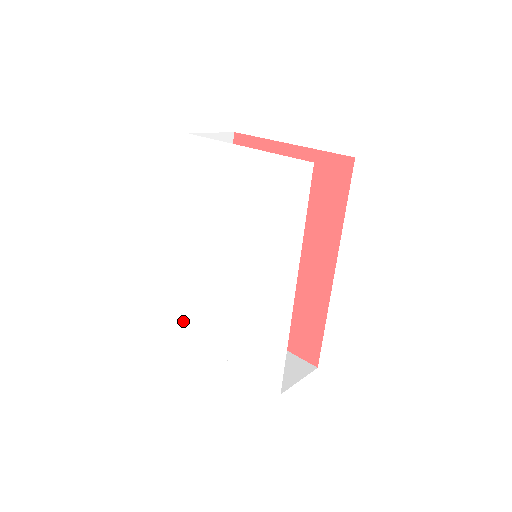
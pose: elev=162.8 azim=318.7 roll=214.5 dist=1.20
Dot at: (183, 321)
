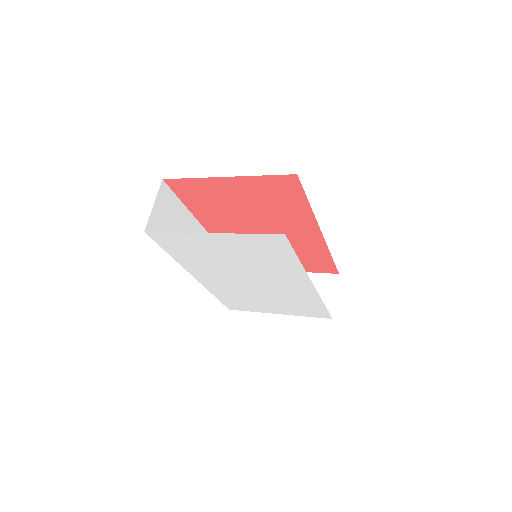
Dot at: (227, 306)
